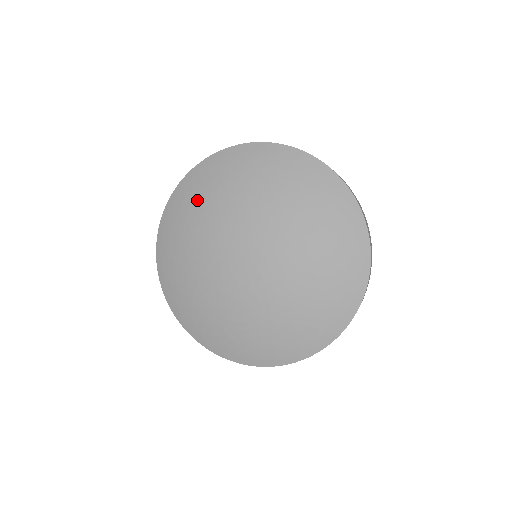
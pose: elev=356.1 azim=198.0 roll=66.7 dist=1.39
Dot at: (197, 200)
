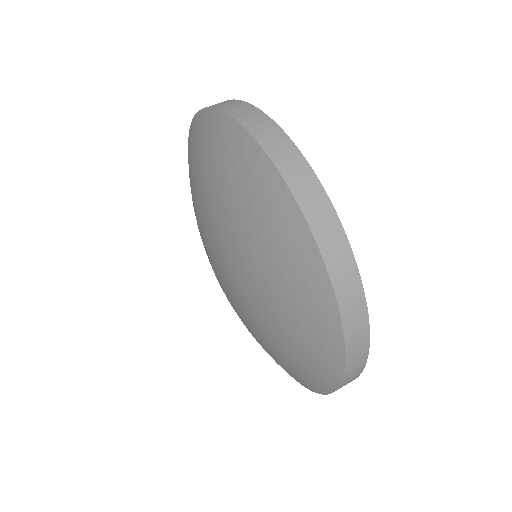
Dot at: (191, 174)
